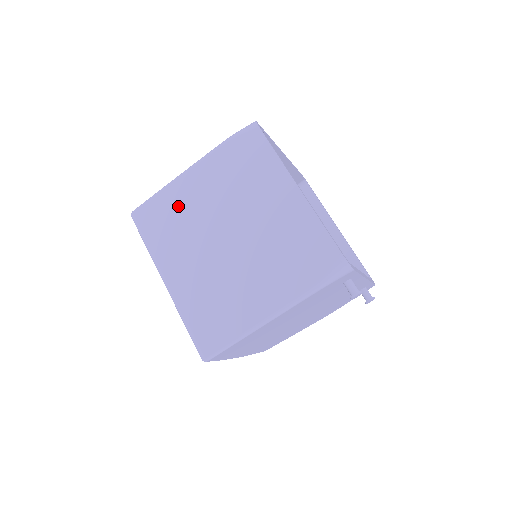
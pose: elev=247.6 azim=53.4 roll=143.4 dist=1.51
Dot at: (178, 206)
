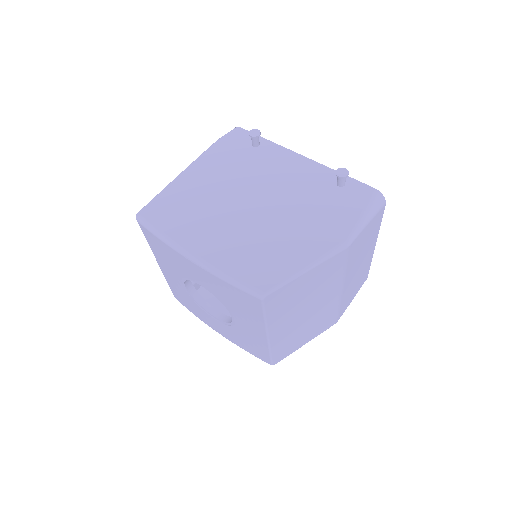
Dot at: occluded
